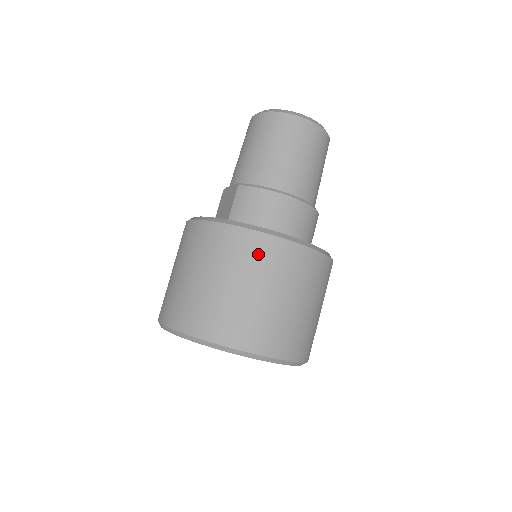
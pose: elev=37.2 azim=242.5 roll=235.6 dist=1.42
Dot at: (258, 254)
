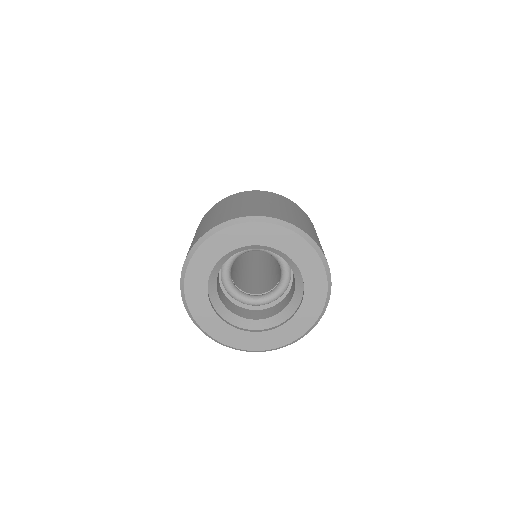
Dot at: (223, 203)
